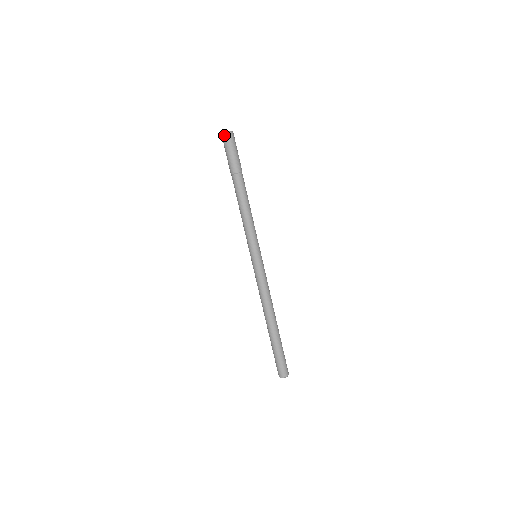
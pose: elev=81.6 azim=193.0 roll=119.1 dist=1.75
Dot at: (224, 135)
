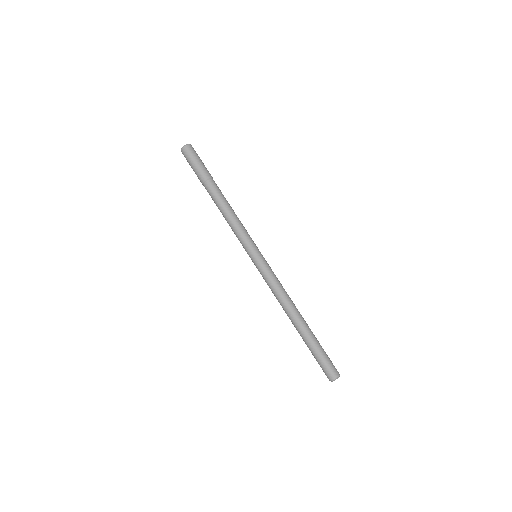
Dot at: occluded
